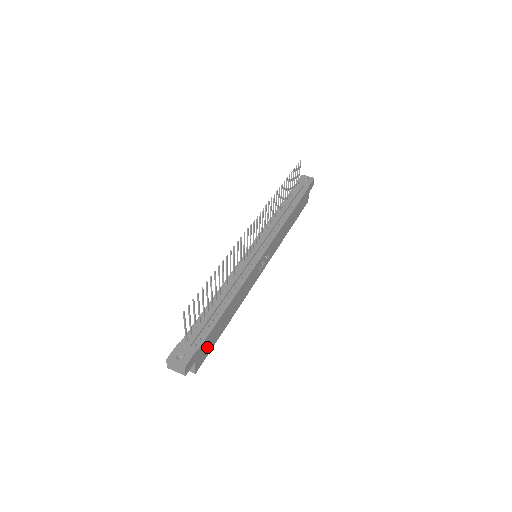
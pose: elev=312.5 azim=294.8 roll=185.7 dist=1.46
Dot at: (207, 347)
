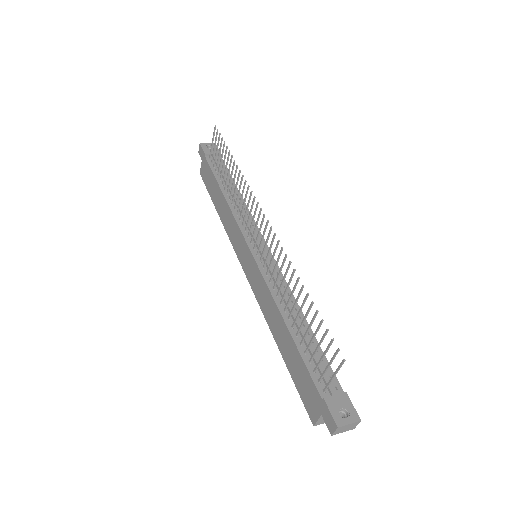
Dot at: occluded
